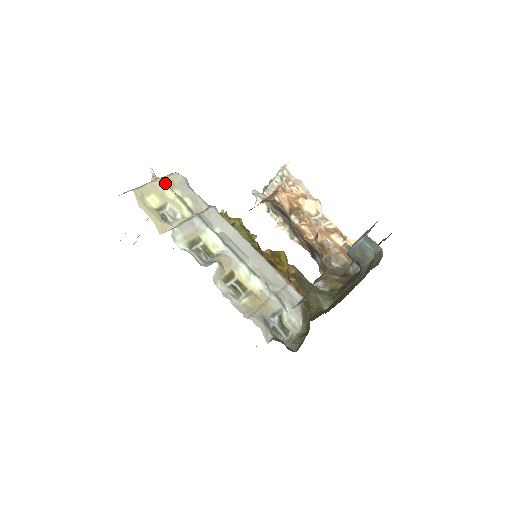
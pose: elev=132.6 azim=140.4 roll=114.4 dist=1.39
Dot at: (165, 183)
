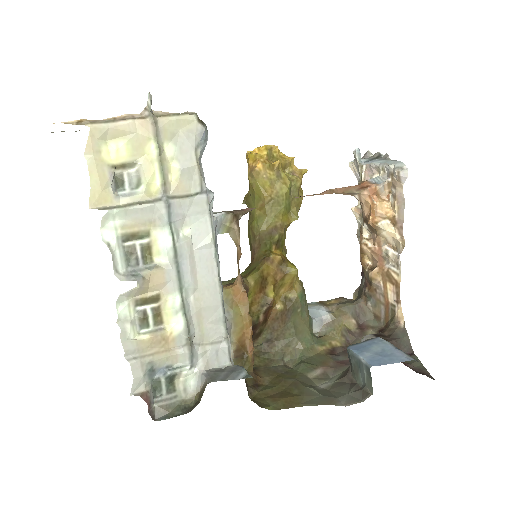
Dot at: (155, 130)
